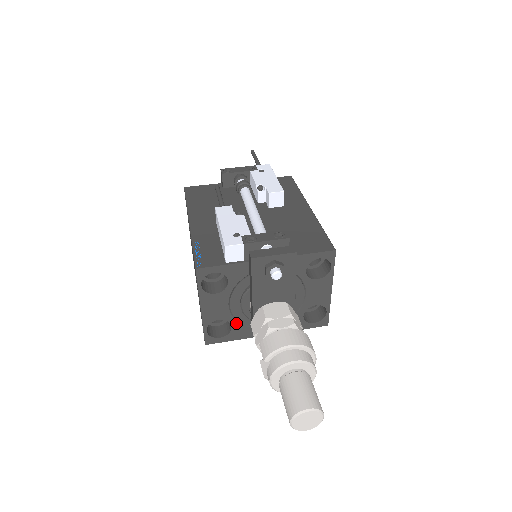
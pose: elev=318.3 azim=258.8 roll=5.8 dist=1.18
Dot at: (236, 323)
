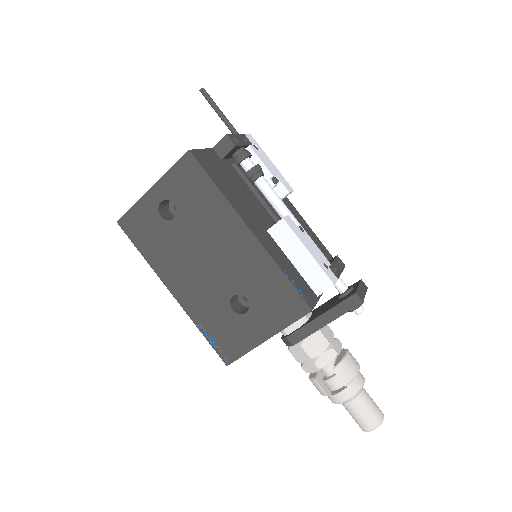
Dot at: occluded
